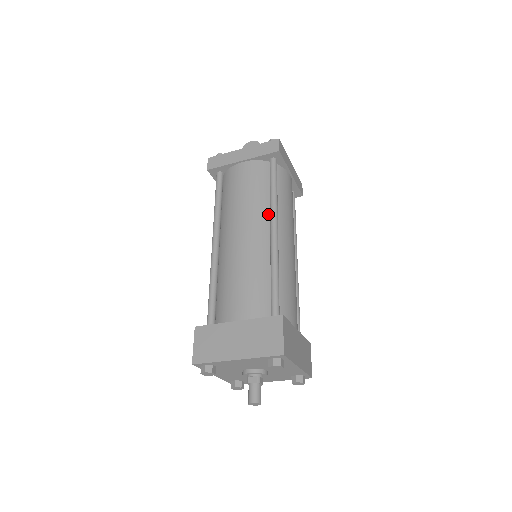
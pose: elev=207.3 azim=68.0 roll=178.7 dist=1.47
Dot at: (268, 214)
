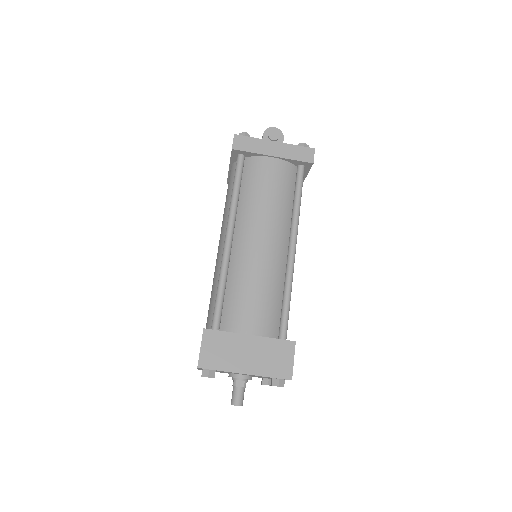
Dot at: (288, 226)
